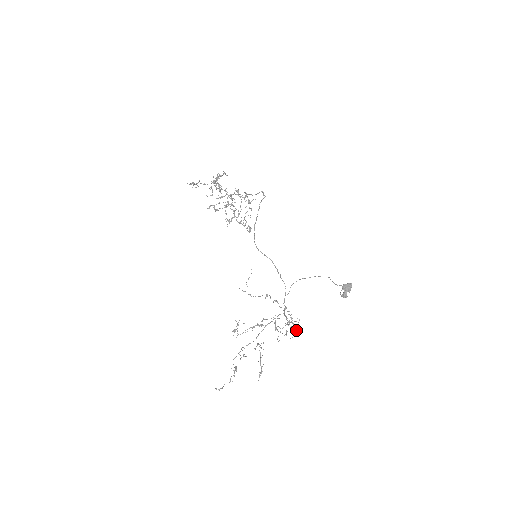
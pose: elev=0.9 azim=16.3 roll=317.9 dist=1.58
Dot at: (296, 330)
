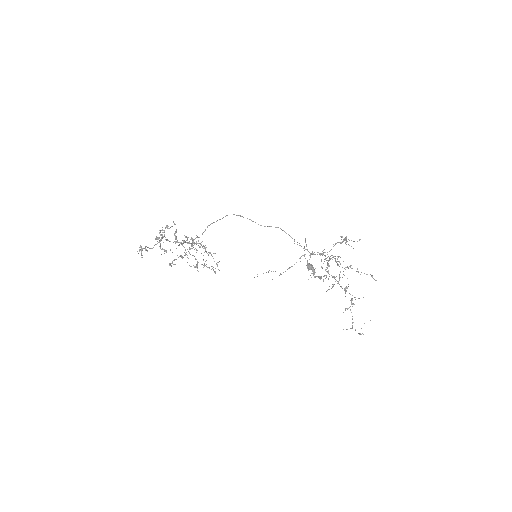
Dot at: occluded
